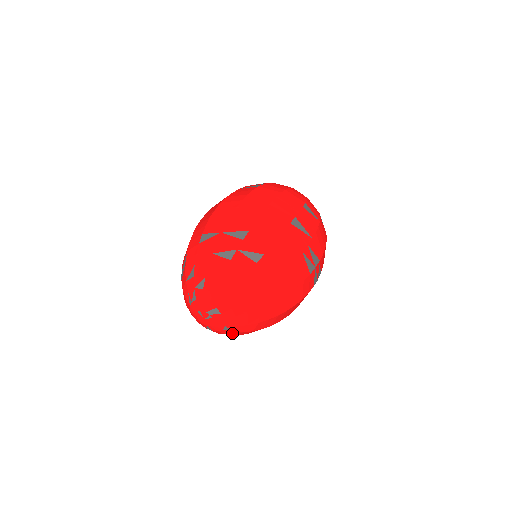
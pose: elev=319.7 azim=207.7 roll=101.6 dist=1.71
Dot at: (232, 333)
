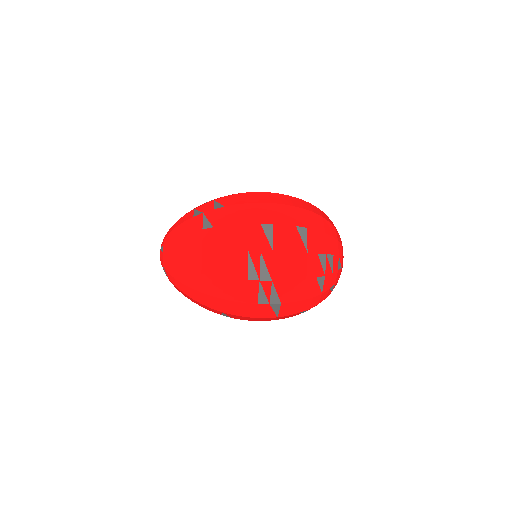
Dot at: occluded
